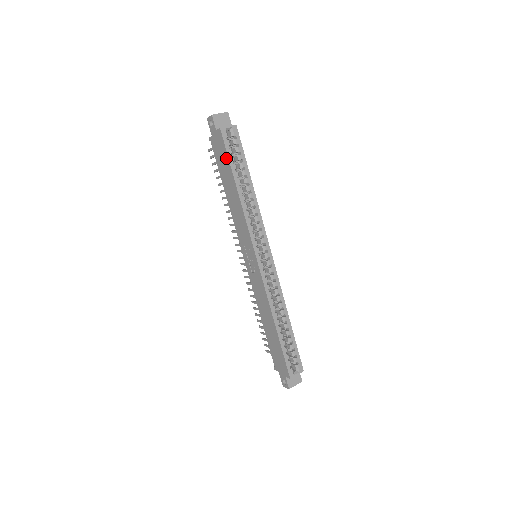
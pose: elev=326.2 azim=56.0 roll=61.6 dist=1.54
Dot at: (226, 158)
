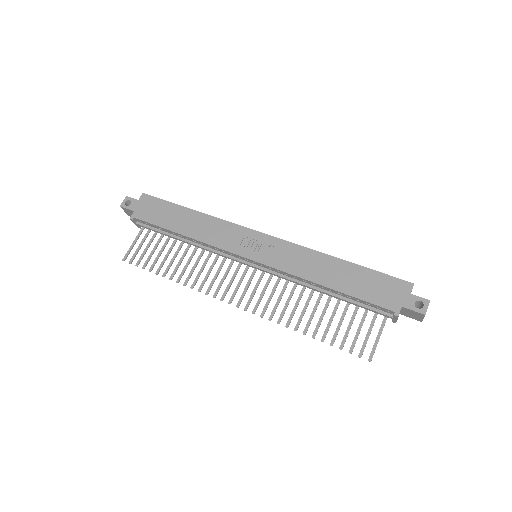
Dot at: (164, 204)
